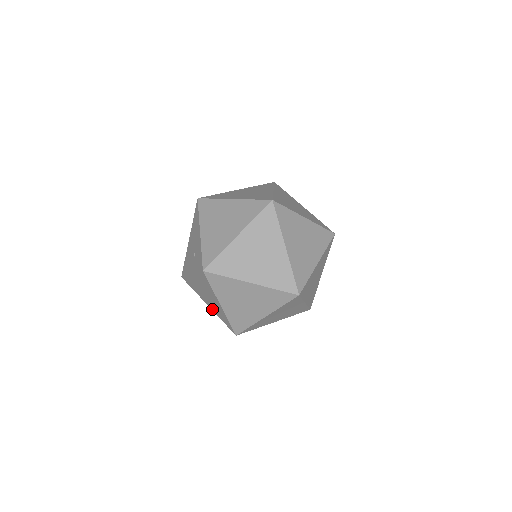
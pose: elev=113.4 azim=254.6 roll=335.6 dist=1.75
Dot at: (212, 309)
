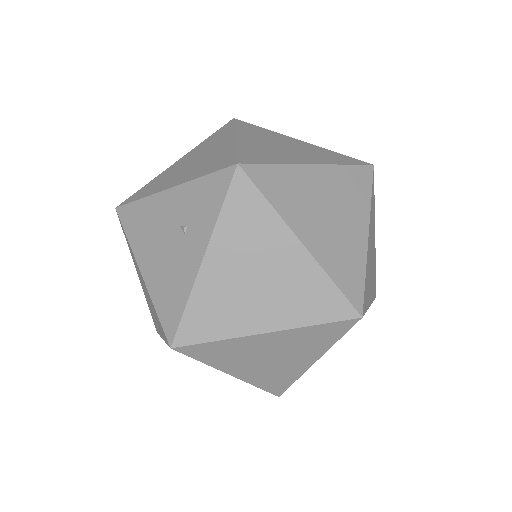
Dot at: (281, 324)
